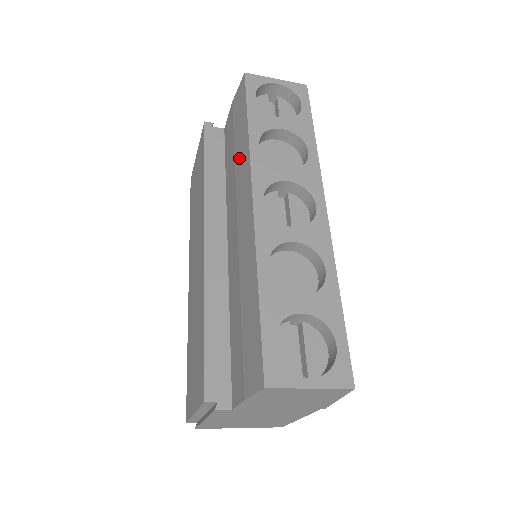
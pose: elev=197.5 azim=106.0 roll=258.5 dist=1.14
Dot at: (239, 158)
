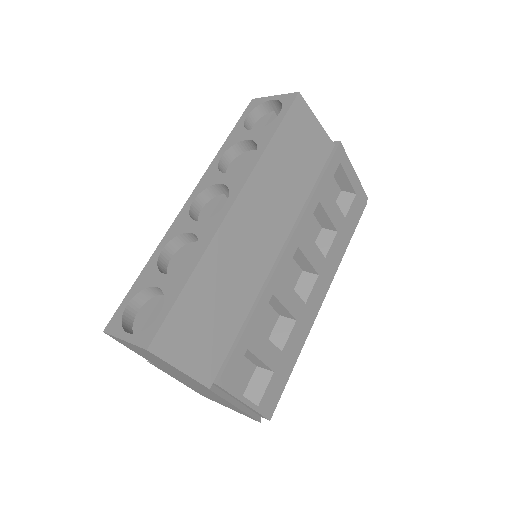
Dot at: occluded
